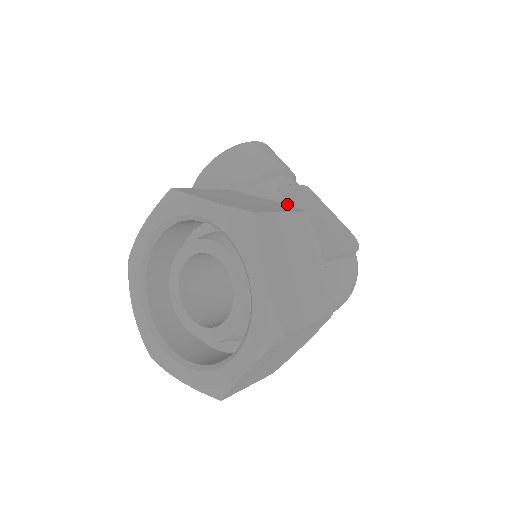
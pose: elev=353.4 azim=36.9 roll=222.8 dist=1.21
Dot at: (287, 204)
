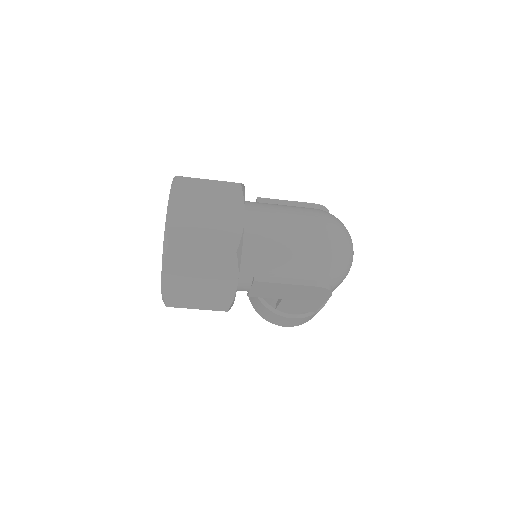
Dot at: occluded
